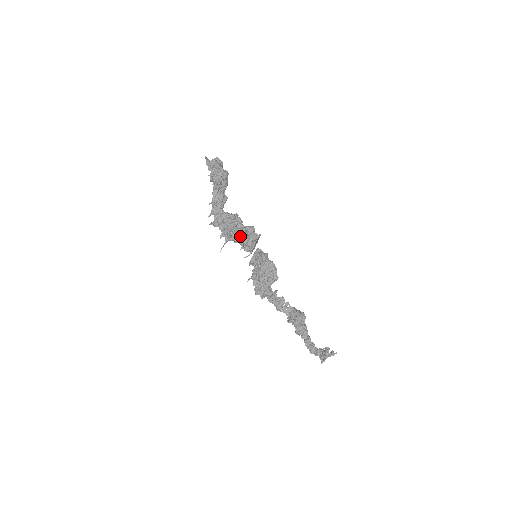
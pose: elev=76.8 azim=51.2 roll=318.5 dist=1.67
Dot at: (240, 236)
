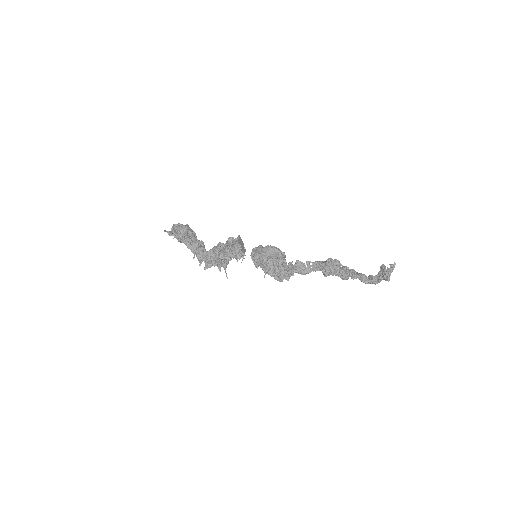
Dot at: (226, 252)
